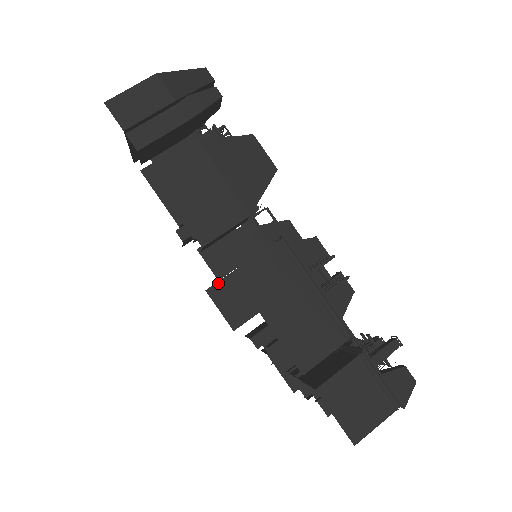
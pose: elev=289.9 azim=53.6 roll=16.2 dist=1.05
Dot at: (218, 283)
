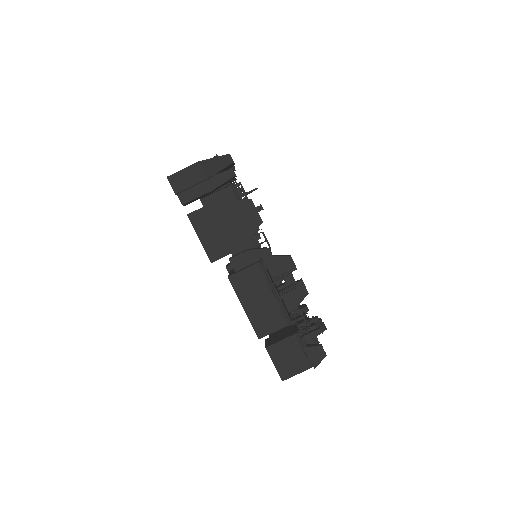
Dot at: occluded
